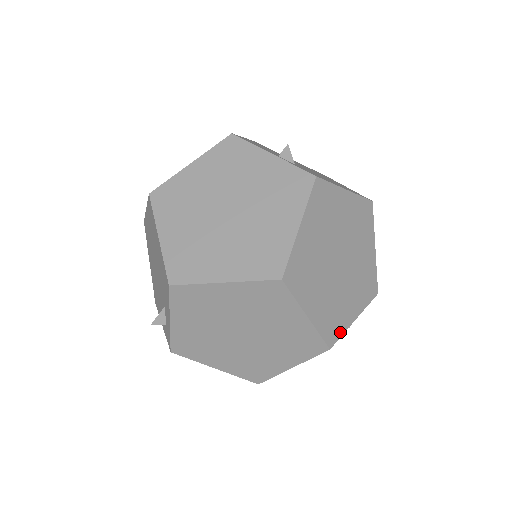
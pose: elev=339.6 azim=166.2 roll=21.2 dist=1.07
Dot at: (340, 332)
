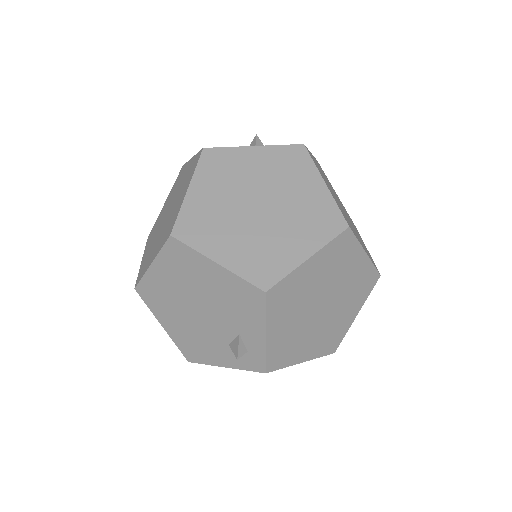
Dot at: (373, 261)
